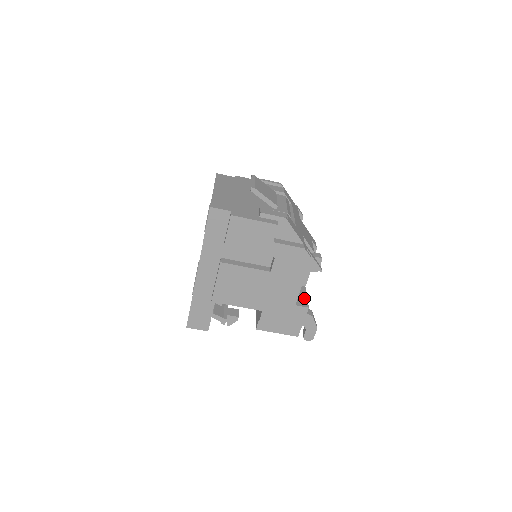
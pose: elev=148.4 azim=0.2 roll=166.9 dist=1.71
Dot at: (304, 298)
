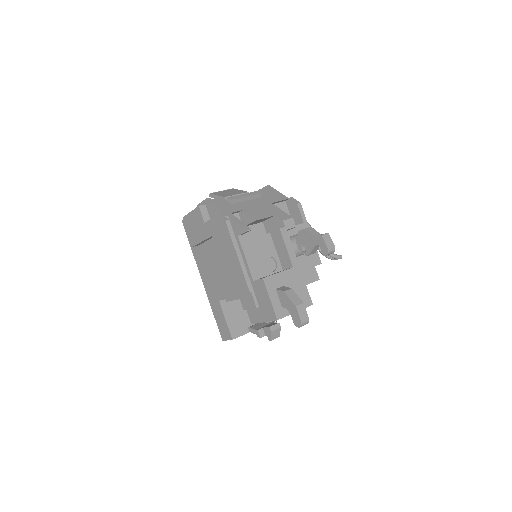
Dot at: (273, 274)
